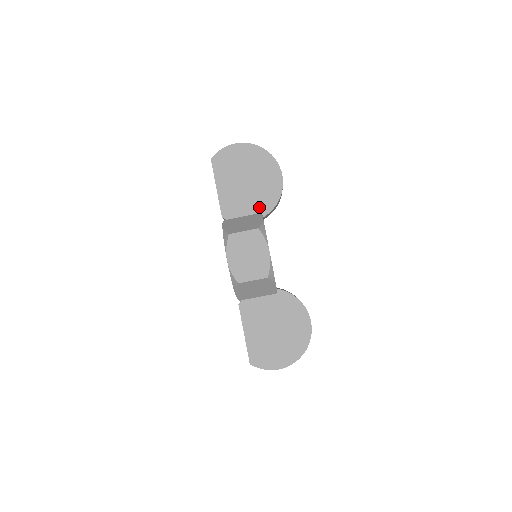
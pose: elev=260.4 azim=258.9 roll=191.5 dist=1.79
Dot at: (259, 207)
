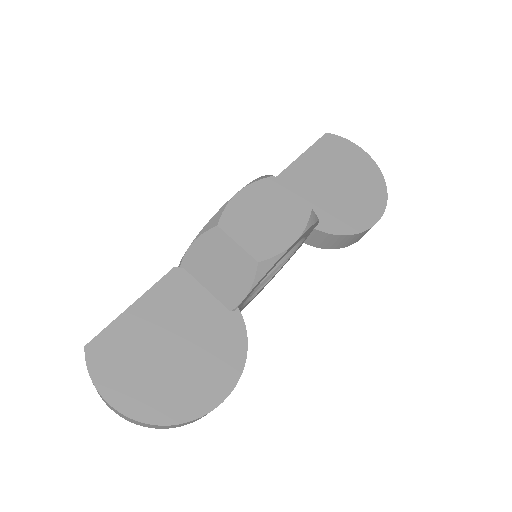
Dot at: (322, 216)
